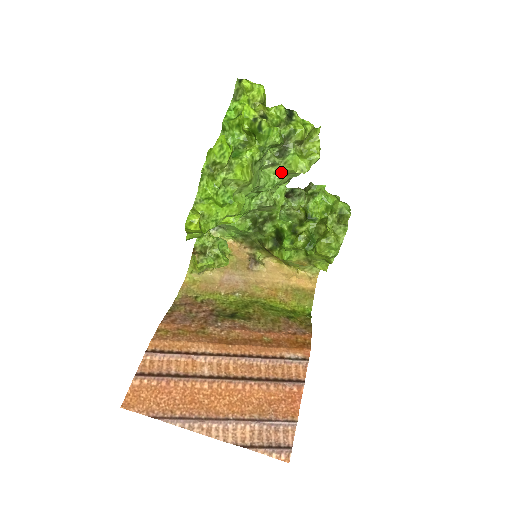
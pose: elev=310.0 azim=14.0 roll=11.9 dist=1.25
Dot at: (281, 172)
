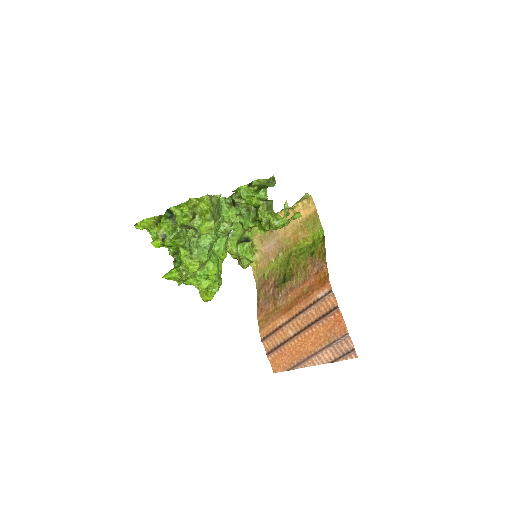
Dot at: occluded
